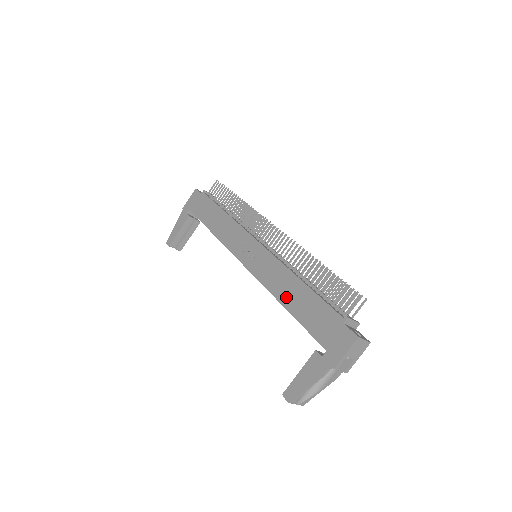
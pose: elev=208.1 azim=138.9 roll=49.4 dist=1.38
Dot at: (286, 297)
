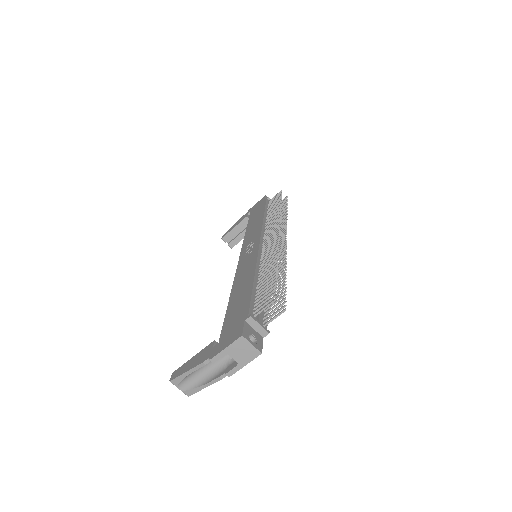
Dot at: (236, 290)
